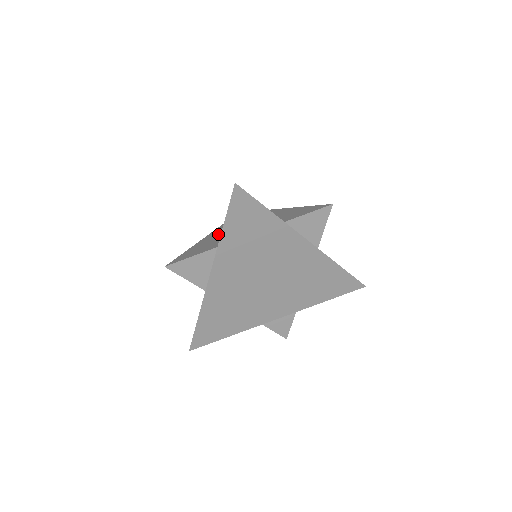
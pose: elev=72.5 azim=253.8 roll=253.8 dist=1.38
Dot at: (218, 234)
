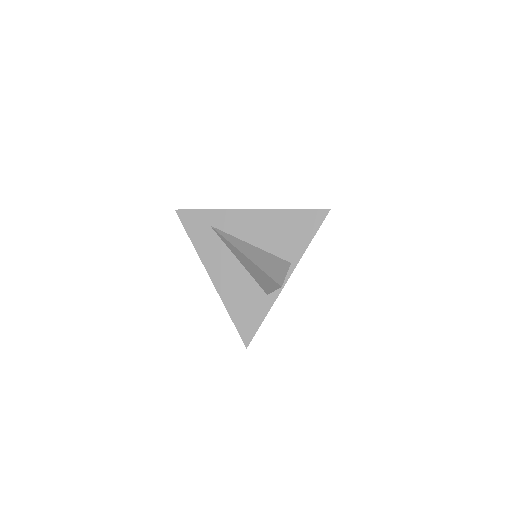
Dot at: occluded
